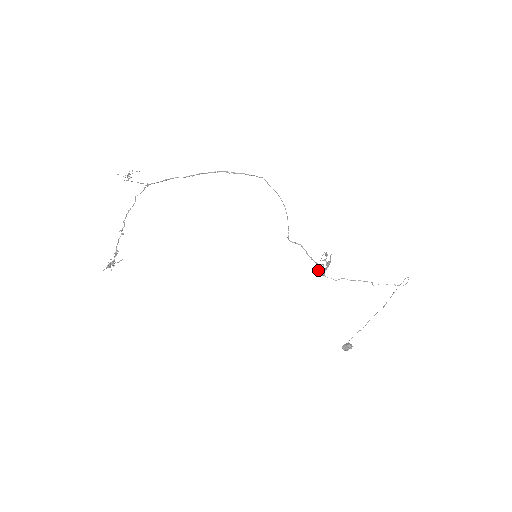
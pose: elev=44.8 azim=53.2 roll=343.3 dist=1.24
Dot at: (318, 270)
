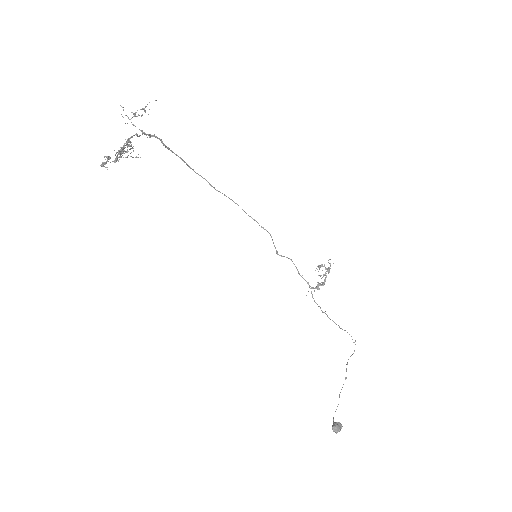
Dot at: (313, 287)
